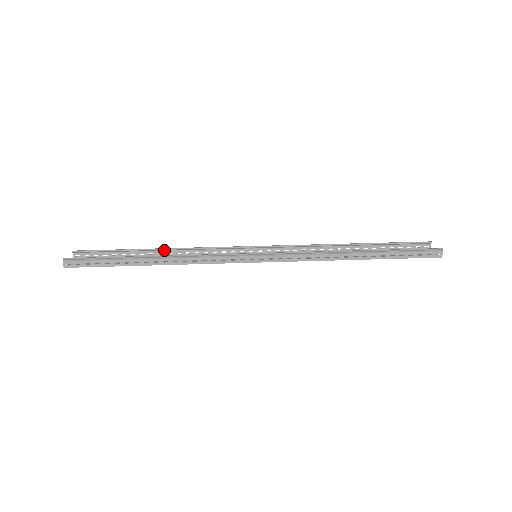
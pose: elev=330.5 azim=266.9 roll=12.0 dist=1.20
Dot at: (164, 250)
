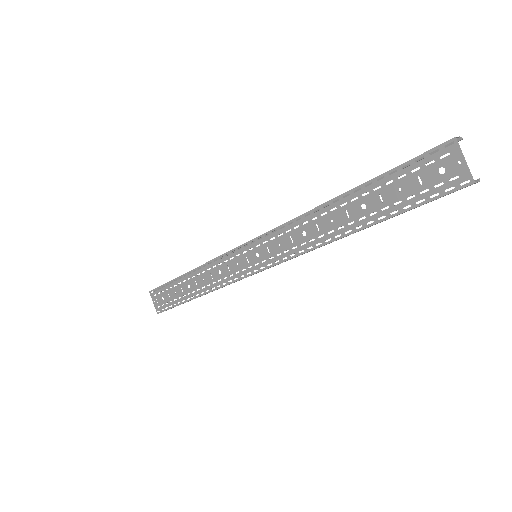
Dot at: occluded
